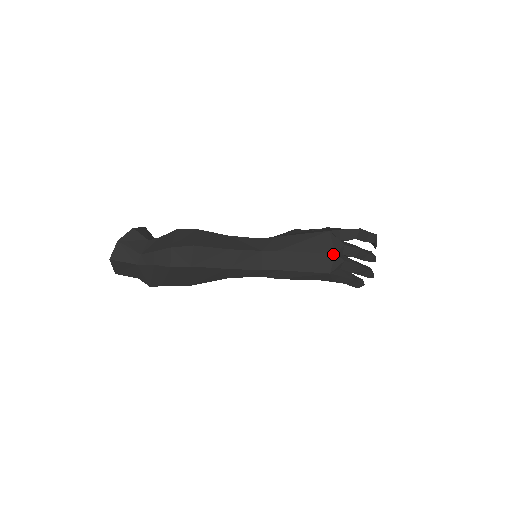
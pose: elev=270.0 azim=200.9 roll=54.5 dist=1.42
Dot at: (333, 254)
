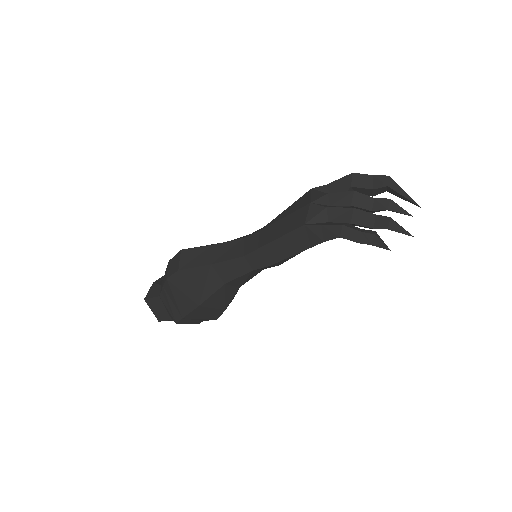
Dot at: (308, 204)
